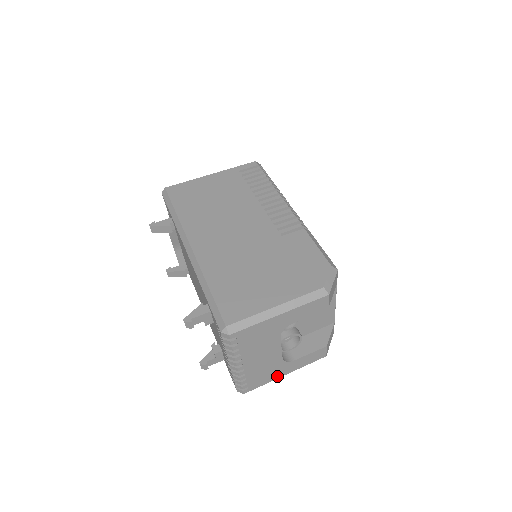
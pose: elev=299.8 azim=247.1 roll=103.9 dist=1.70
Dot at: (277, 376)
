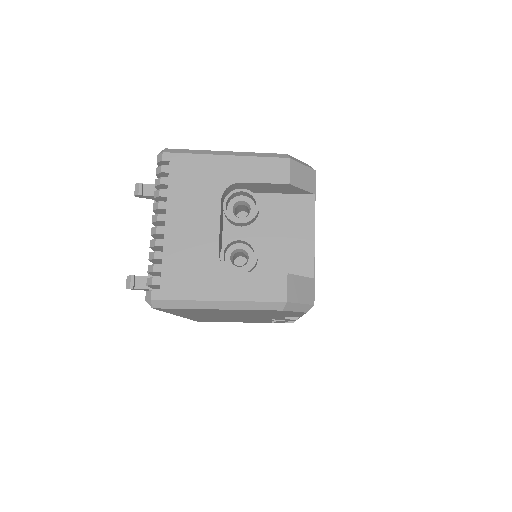
Dot at: (205, 294)
